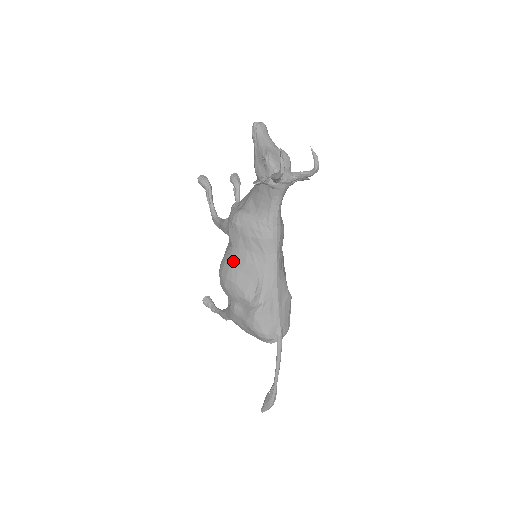
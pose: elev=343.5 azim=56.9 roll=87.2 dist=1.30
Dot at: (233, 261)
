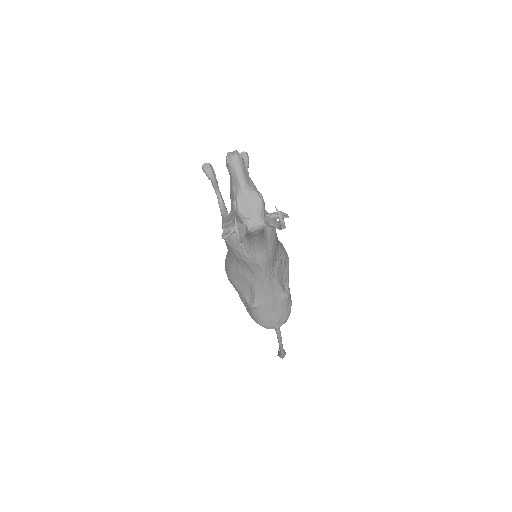
Dot at: (230, 267)
